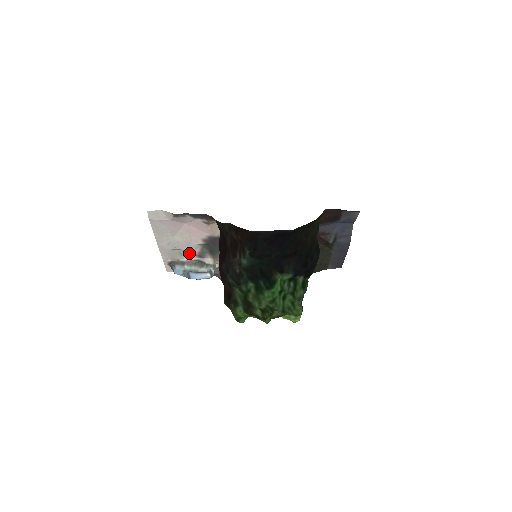
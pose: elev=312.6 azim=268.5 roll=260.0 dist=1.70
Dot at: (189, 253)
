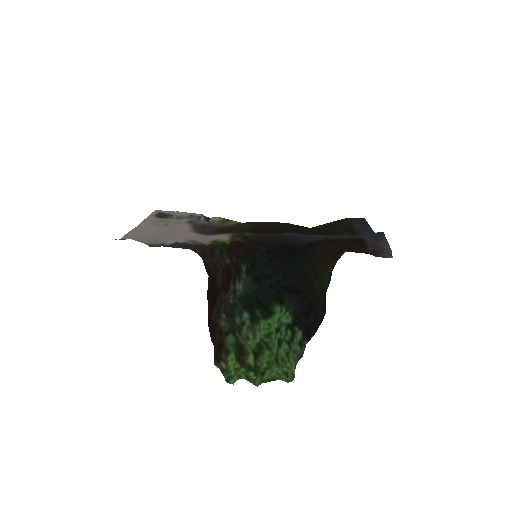
Dot at: (178, 222)
